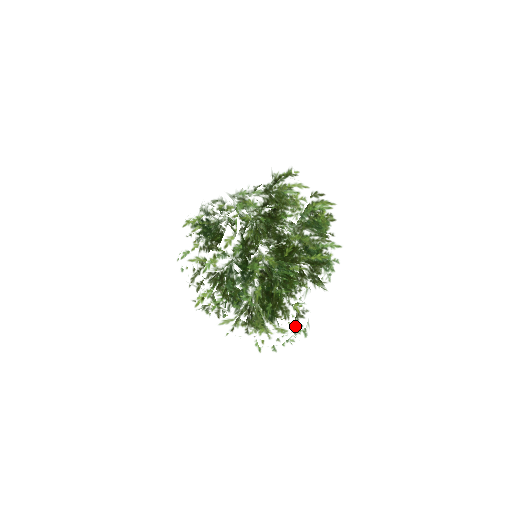
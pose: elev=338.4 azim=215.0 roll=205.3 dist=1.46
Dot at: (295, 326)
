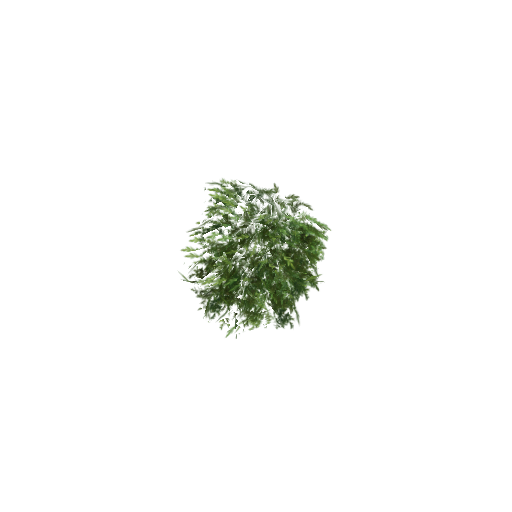
Dot at: occluded
